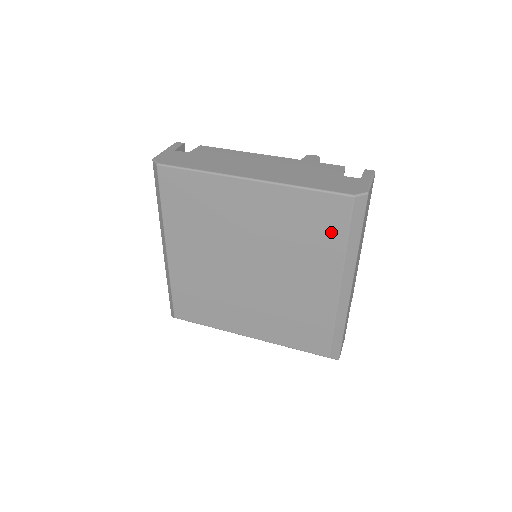
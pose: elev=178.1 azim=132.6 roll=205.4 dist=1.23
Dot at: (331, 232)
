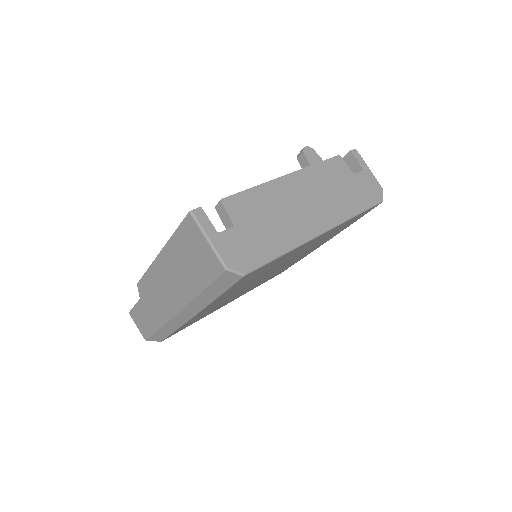
Dot at: (349, 224)
